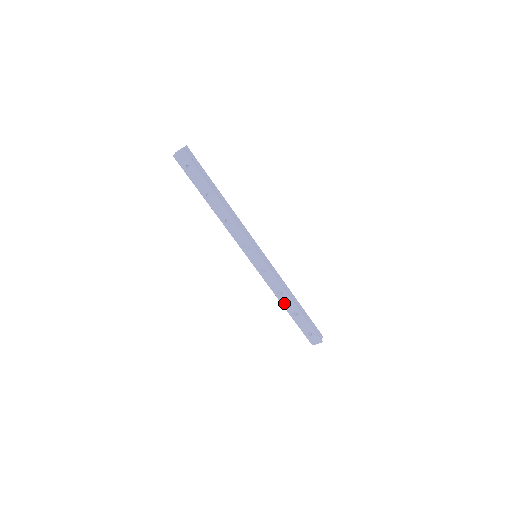
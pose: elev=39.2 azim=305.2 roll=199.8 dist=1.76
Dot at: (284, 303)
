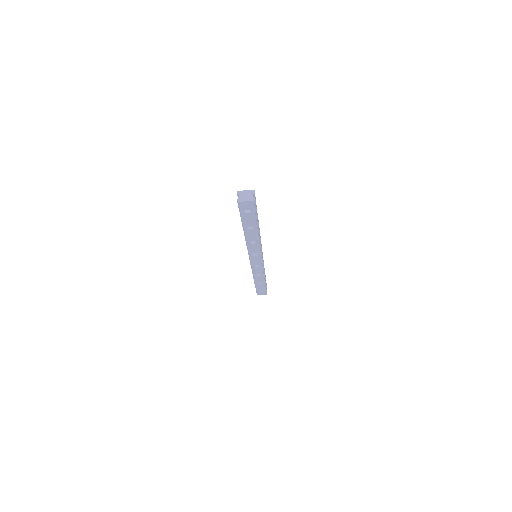
Dot at: (256, 279)
